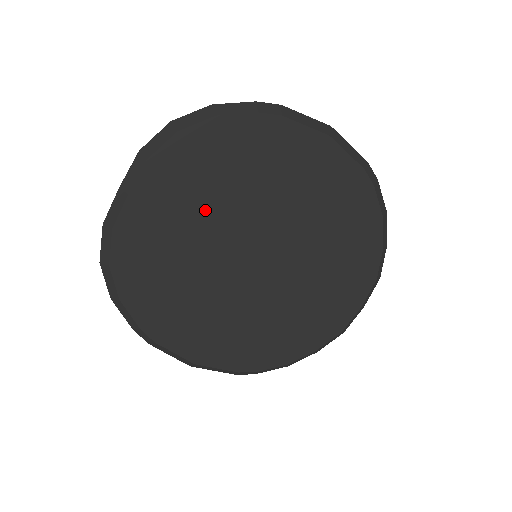
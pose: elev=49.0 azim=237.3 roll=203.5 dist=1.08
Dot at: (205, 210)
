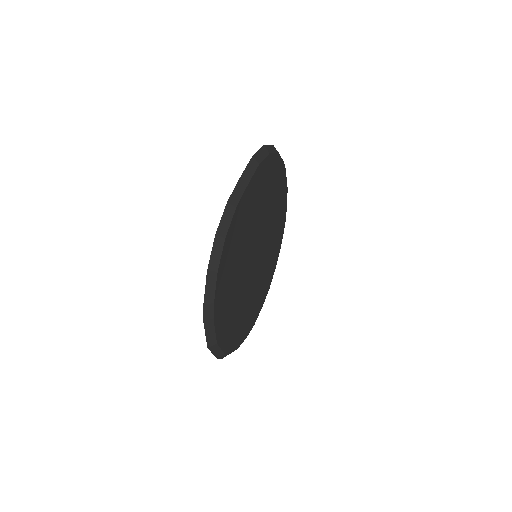
Dot at: (258, 213)
